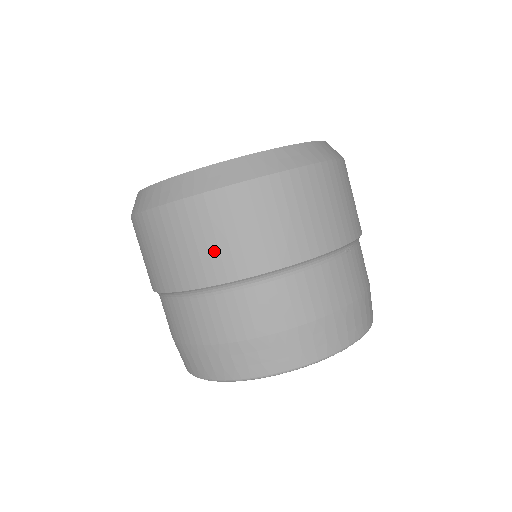
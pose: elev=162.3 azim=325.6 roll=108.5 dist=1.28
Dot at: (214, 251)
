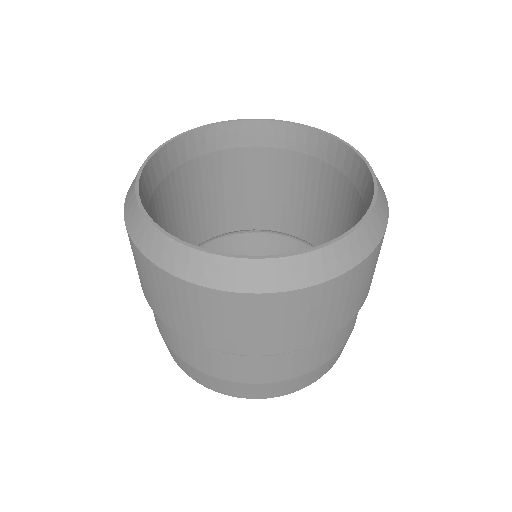
Dot at: occluded
